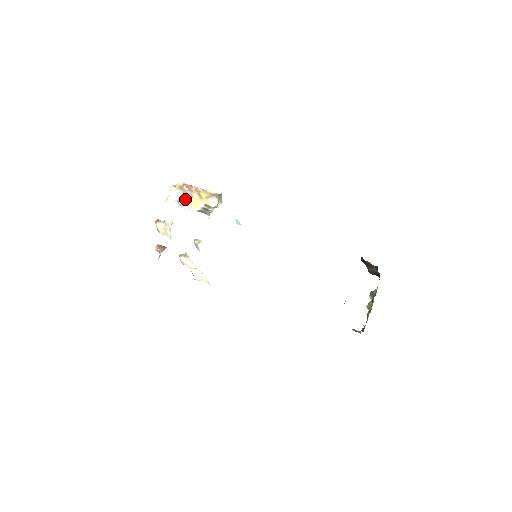
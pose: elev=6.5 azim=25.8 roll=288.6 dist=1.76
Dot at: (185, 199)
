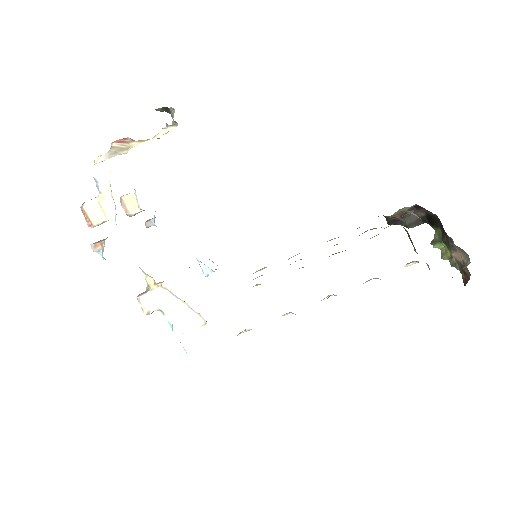
Dot at: (121, 153)
